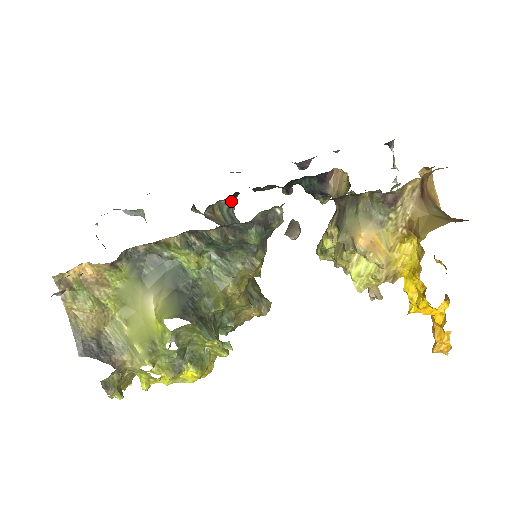
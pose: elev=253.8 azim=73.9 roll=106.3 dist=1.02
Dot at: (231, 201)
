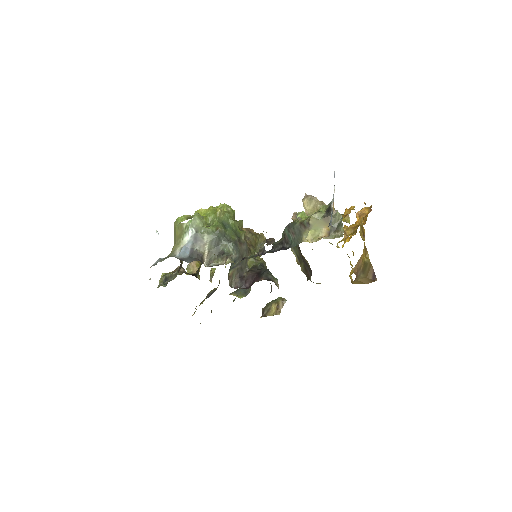
Dot at: occluded
